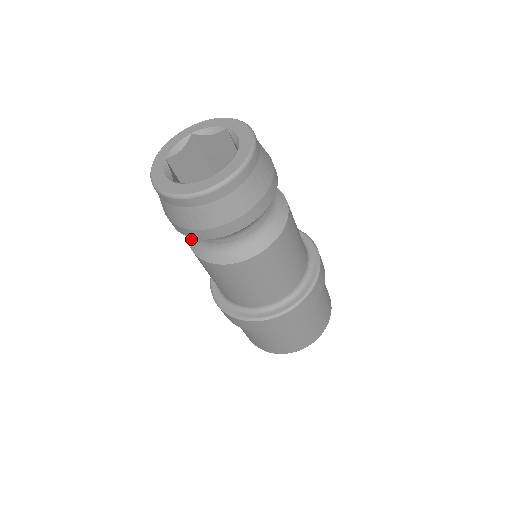
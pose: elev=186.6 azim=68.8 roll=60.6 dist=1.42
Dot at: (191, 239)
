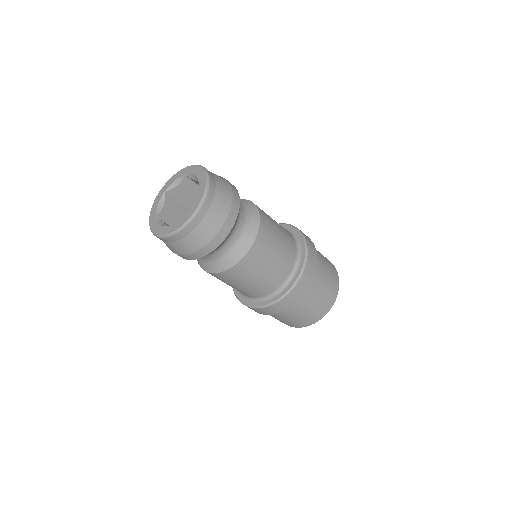
Dot at: (203, 265)
